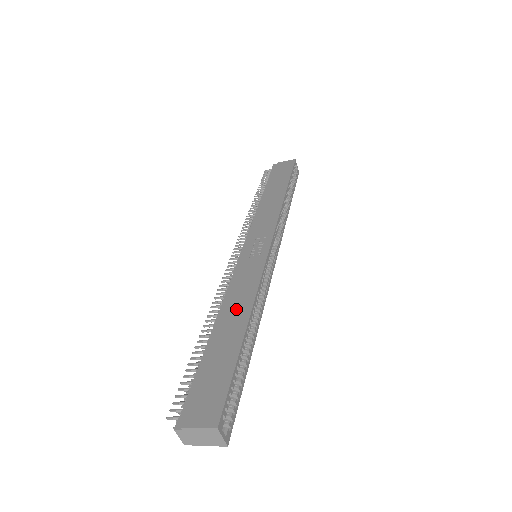
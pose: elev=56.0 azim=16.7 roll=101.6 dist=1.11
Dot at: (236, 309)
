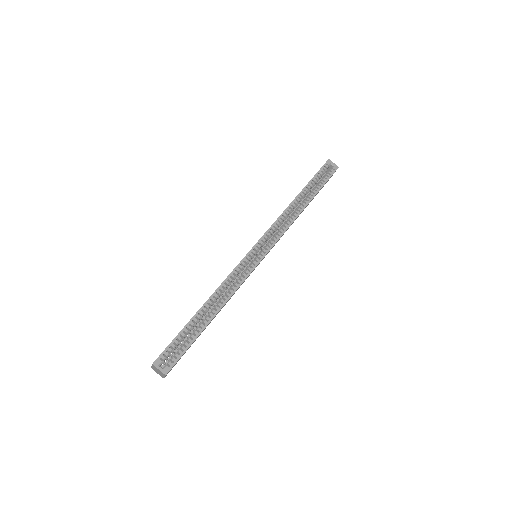
Dot at: occluded
